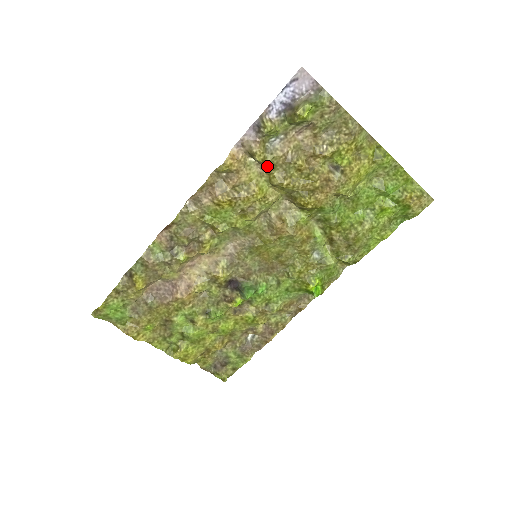
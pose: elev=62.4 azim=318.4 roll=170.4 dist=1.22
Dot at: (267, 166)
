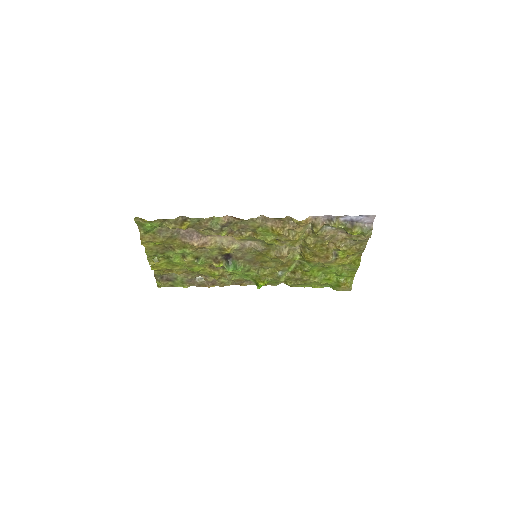
Dot at: (313, 233)
